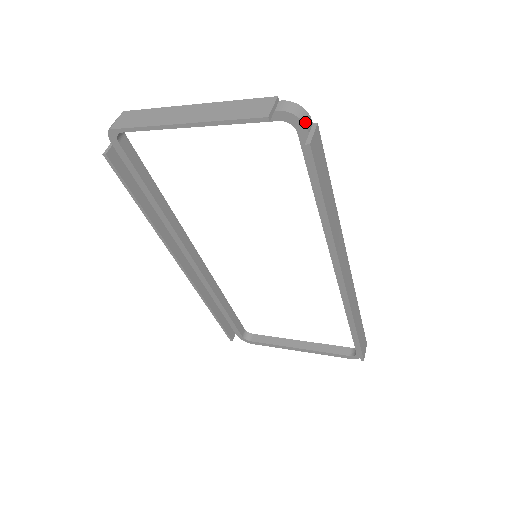
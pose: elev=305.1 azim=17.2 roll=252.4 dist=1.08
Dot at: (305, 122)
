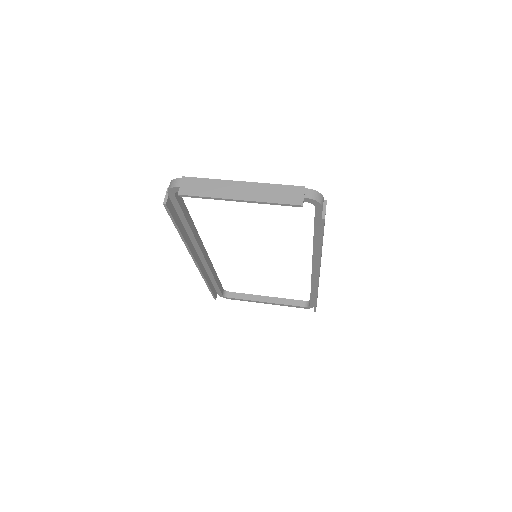
Dot at: (322, 204)
